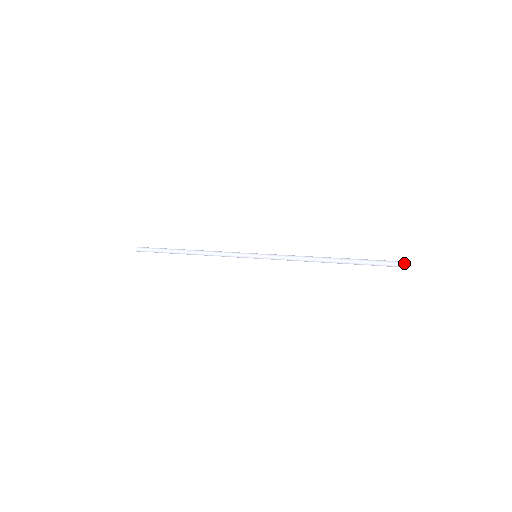
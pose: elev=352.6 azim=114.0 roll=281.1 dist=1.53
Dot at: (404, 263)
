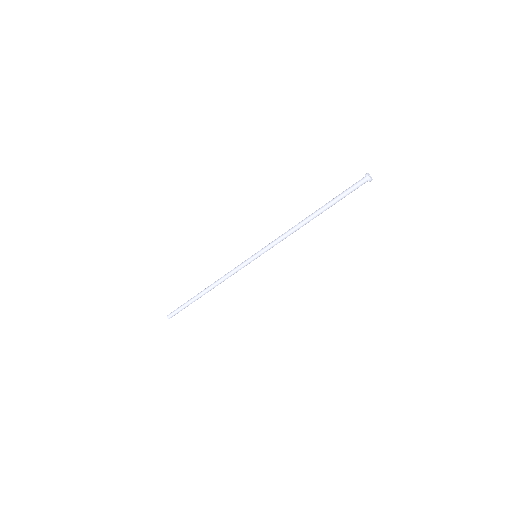
Dot at: (366, 175)
